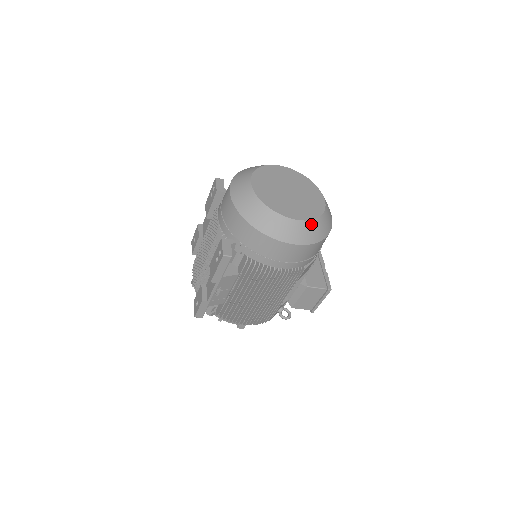
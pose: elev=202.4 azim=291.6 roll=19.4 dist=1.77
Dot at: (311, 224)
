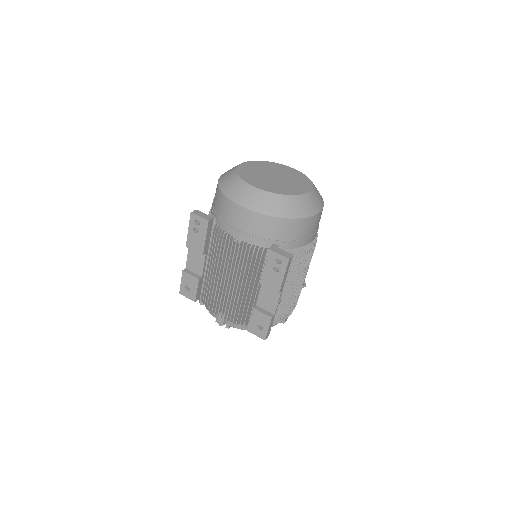
Dot at: (315, 189)
